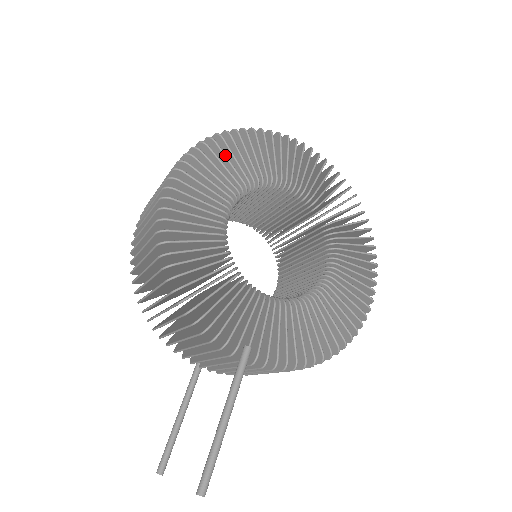
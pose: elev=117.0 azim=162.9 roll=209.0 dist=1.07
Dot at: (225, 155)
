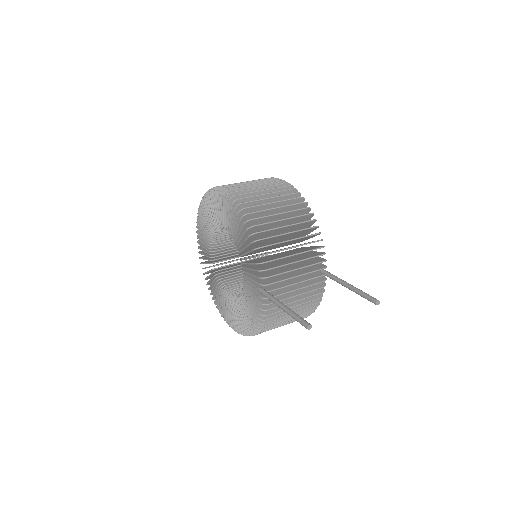
Dot at: occluded
